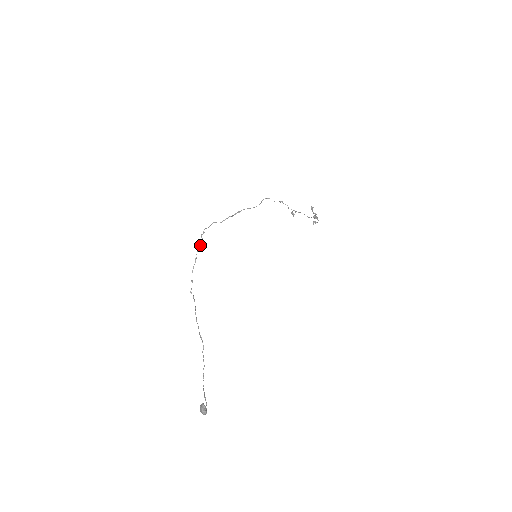
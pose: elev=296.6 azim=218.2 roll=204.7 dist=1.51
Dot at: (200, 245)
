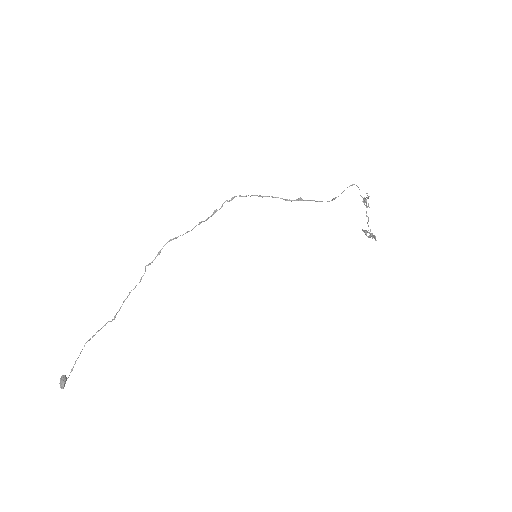
Dot at: (209, 217)
